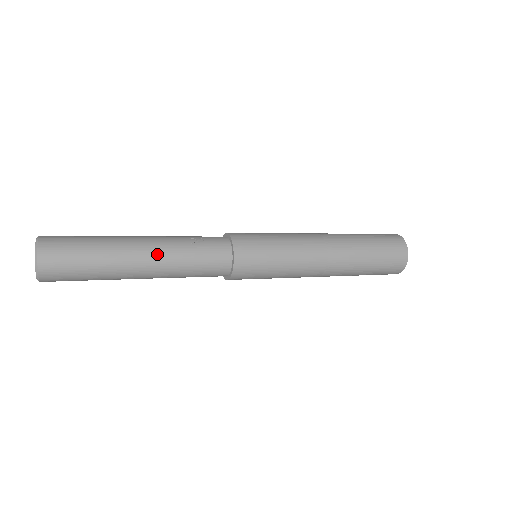
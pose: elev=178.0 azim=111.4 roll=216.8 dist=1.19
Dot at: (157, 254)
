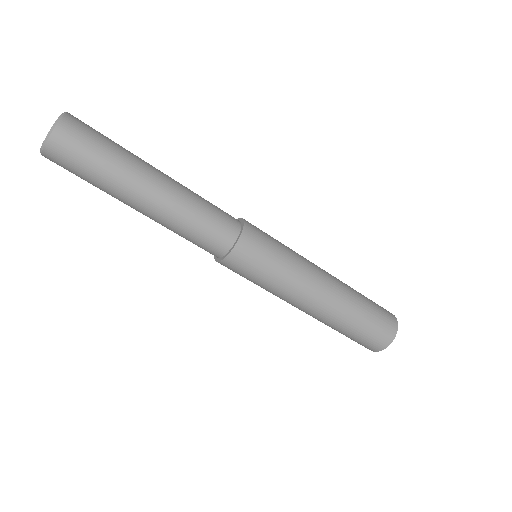
Dot at: (174, 182)
